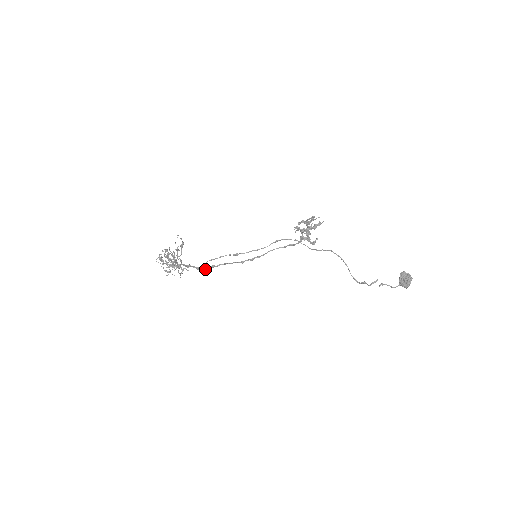
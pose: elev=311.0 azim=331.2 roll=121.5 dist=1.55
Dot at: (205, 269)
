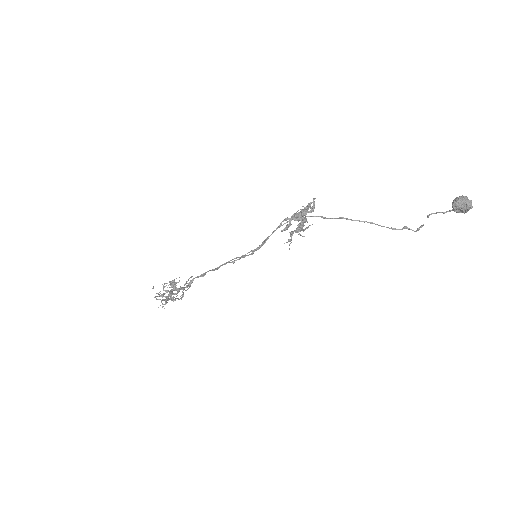
Dot at: occluded
